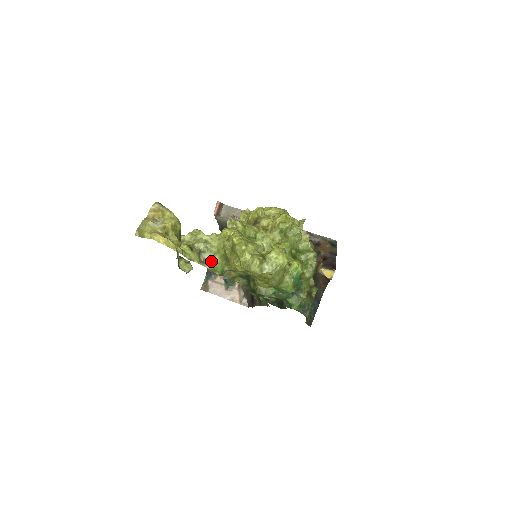
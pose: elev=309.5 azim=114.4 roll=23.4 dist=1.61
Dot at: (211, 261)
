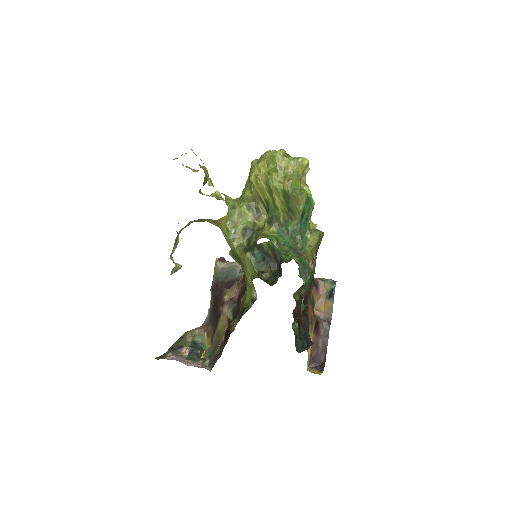
Dot at: occluded
